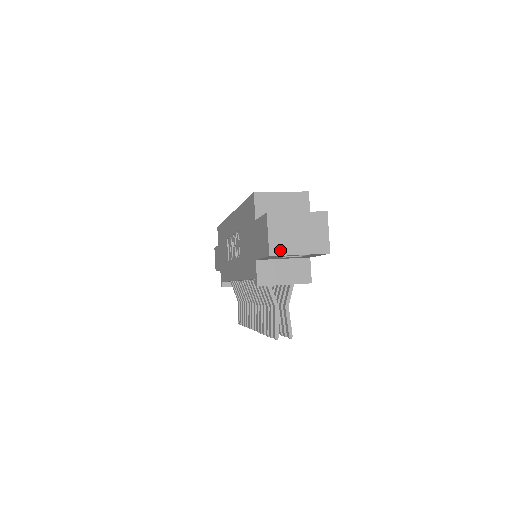
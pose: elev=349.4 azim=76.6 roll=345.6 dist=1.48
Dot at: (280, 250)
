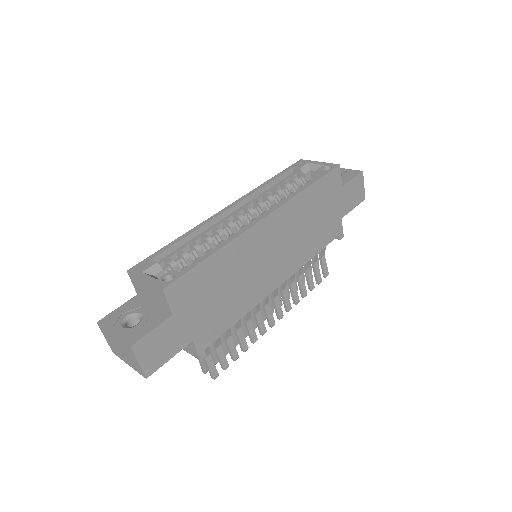
Dot at: (116, 353)
